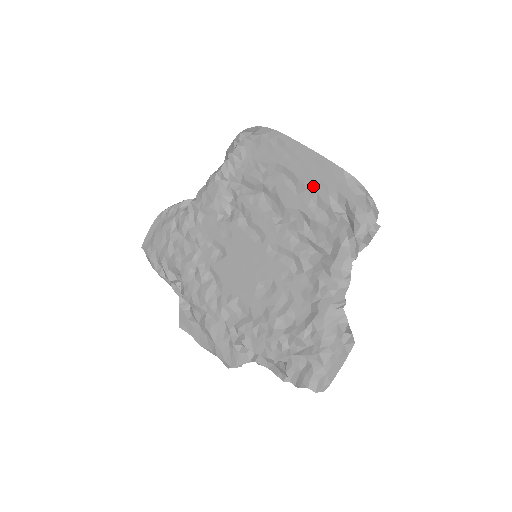
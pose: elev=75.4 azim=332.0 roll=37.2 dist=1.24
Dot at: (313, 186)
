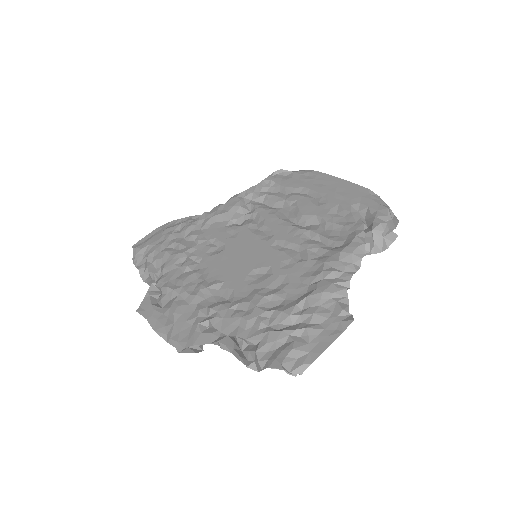
Dot at: (336, 200)
